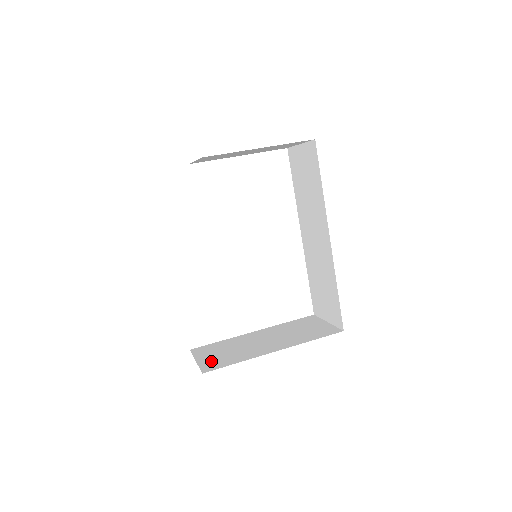
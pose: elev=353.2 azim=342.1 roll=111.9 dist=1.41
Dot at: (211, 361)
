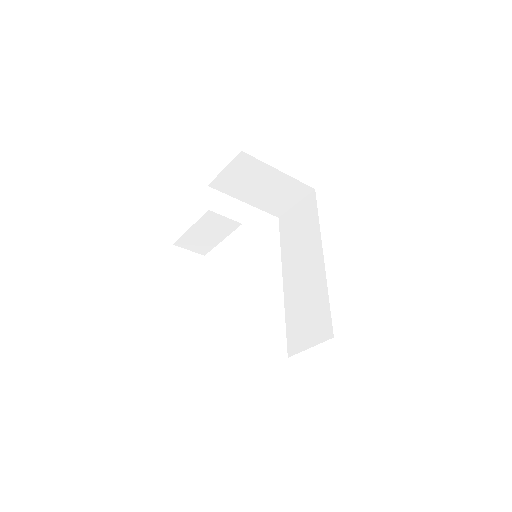
Dot at: occluded
